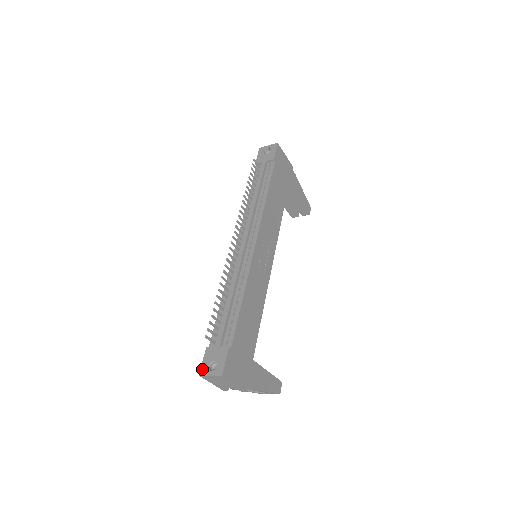
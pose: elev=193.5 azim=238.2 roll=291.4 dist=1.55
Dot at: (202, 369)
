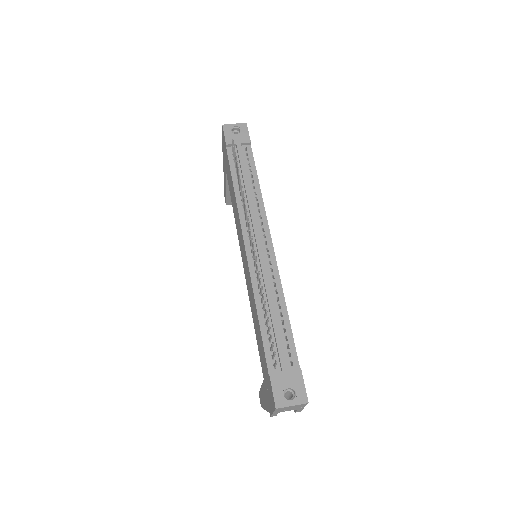
Dot at: (277, 400)
